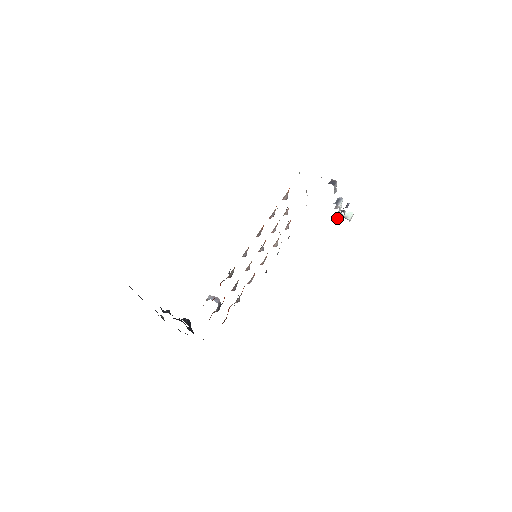
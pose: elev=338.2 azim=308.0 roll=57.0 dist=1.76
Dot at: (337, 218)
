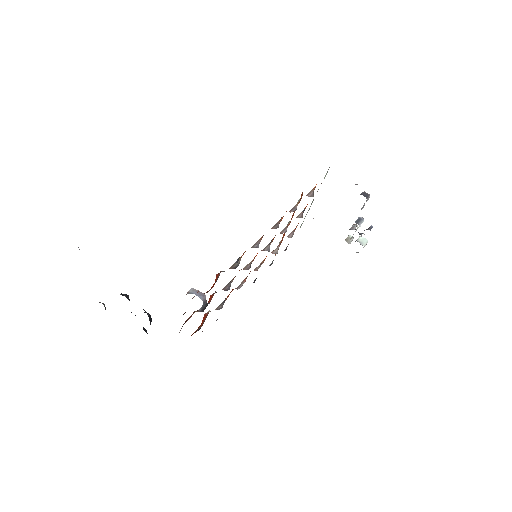
Dot at: (348, 242)
